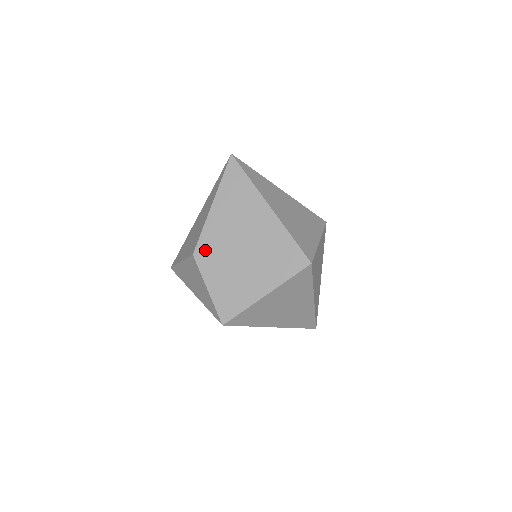
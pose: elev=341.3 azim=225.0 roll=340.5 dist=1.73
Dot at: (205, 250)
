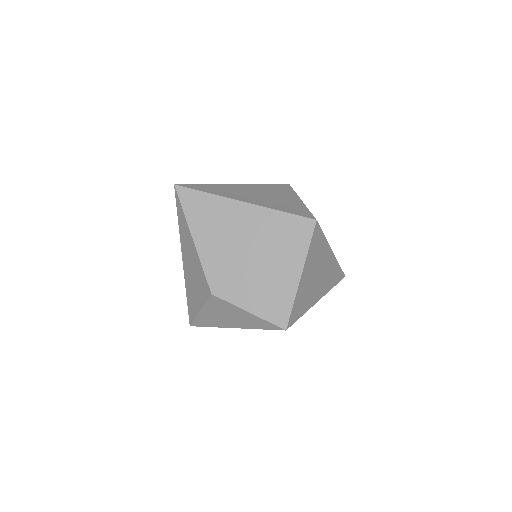
Dot at: (219, 282)
